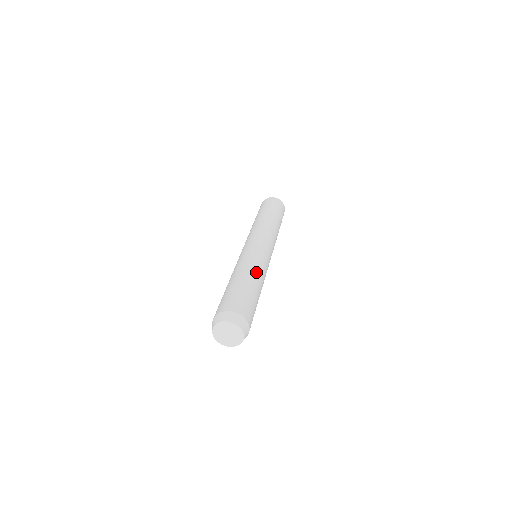
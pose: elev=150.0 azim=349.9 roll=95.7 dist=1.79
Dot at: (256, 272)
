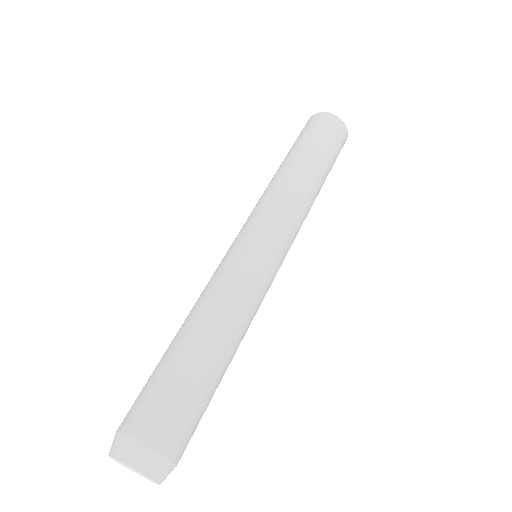
Dot at: (241, 337)
